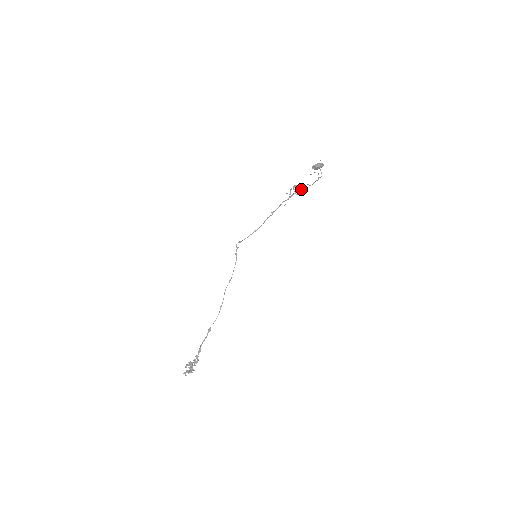
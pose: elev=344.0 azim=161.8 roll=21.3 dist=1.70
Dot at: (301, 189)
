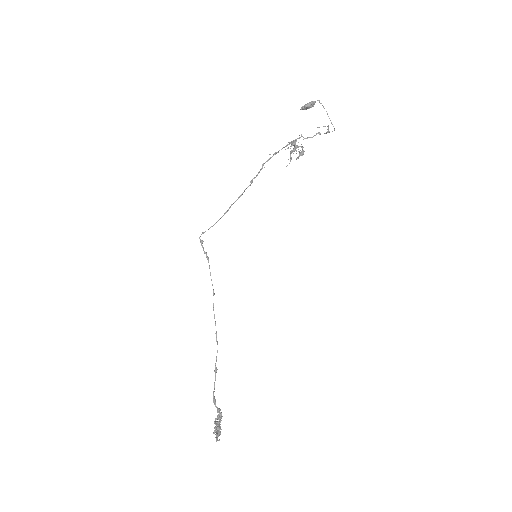
Dot at: occluded
